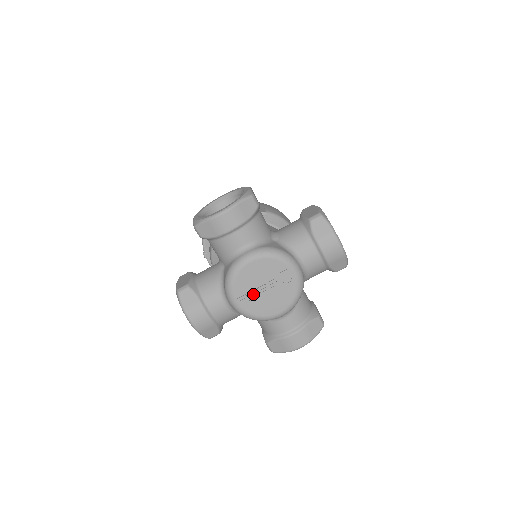
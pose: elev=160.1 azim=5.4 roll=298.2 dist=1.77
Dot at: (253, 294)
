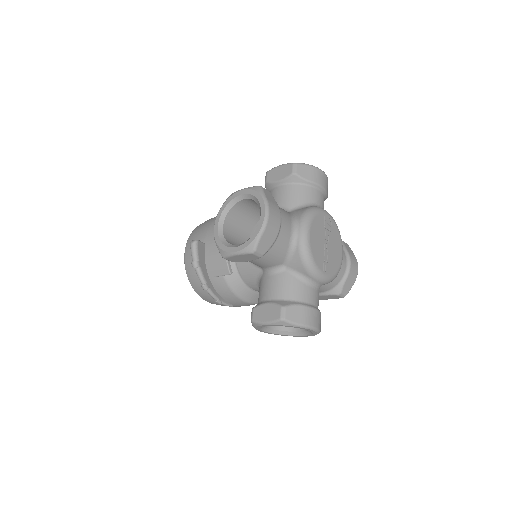
Dot at: (326, 256)
